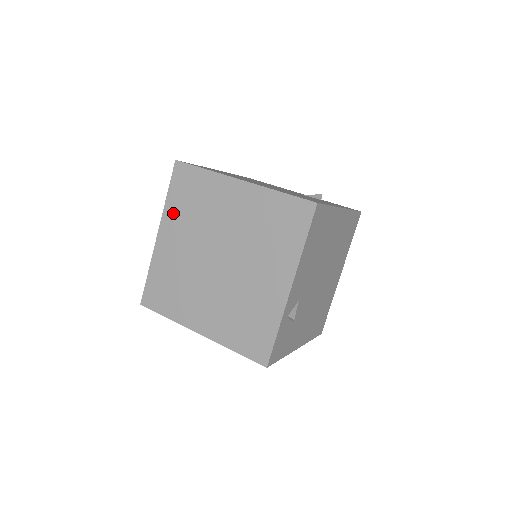
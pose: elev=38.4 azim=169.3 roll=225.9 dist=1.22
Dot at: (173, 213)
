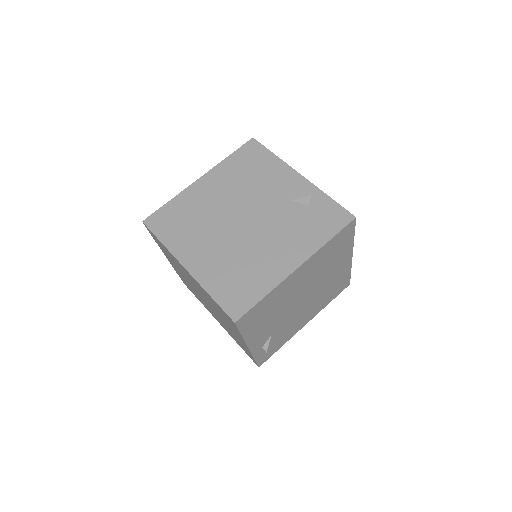
Dot at: occluded
